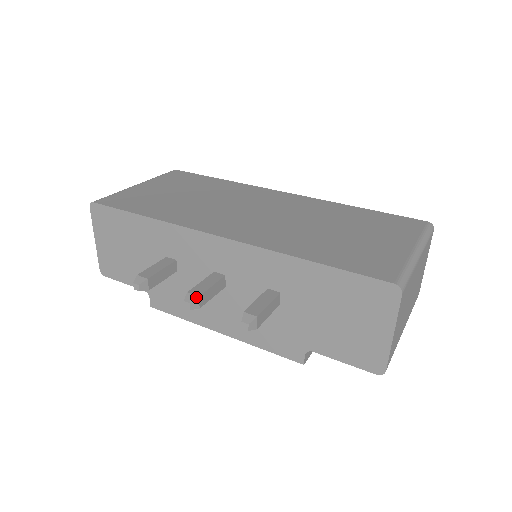
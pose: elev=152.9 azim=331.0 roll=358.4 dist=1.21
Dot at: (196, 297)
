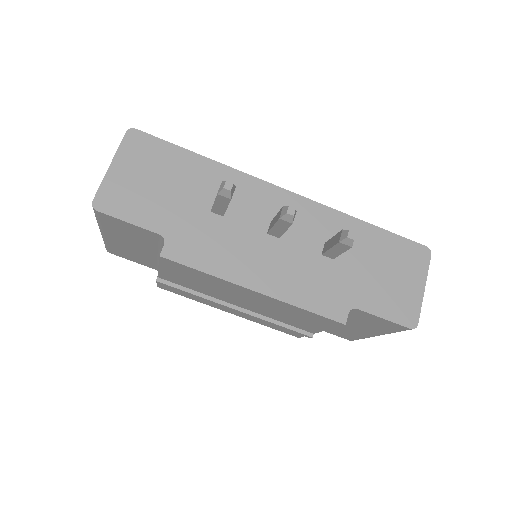
Dot at: (295, 210)
